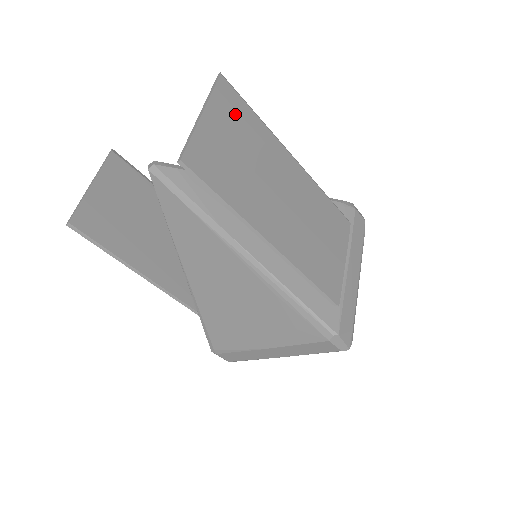
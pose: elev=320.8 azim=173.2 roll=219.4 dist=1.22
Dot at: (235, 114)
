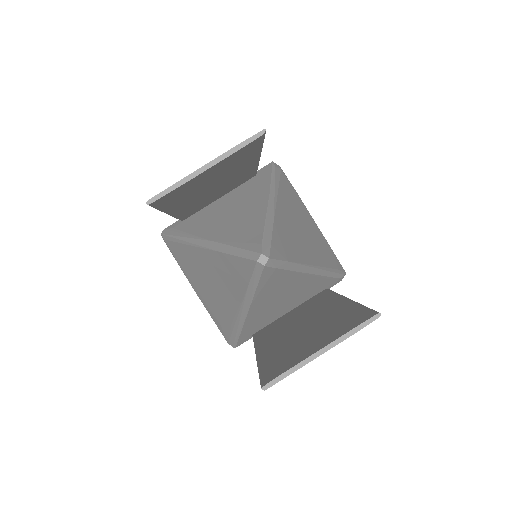
Dot at: occluded
